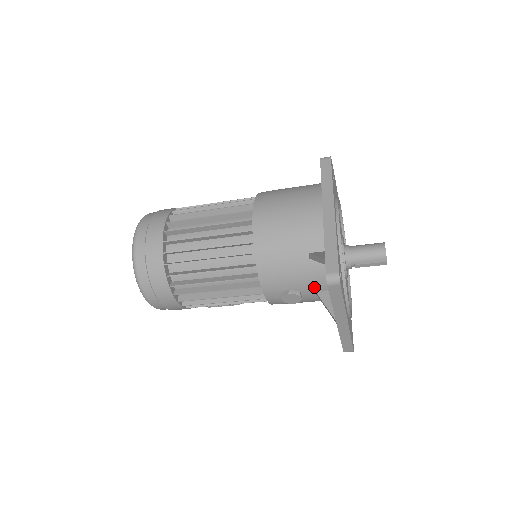
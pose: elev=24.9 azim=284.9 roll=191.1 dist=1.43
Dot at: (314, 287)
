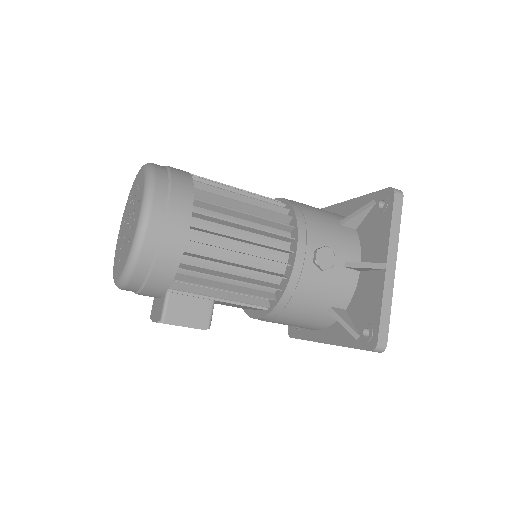
Dot at: (345, 254)
